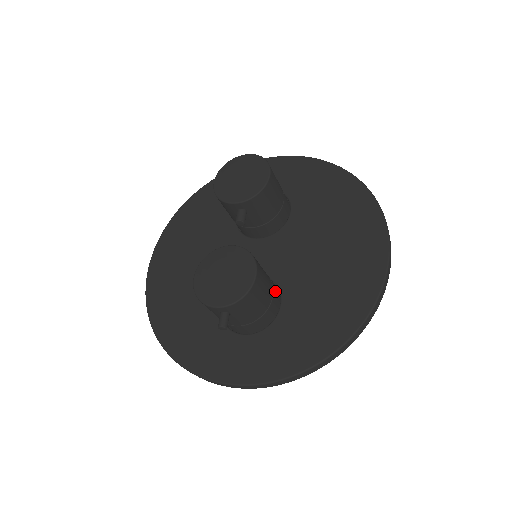
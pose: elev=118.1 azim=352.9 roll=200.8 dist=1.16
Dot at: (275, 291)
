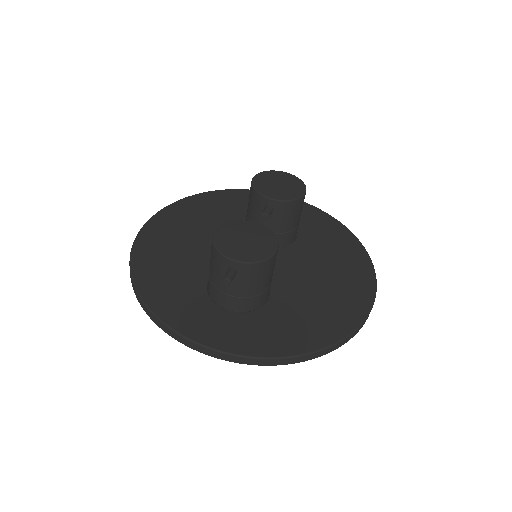
Dot at: occluded
